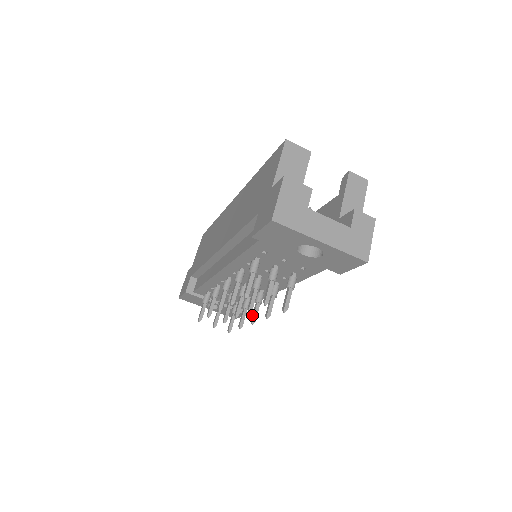
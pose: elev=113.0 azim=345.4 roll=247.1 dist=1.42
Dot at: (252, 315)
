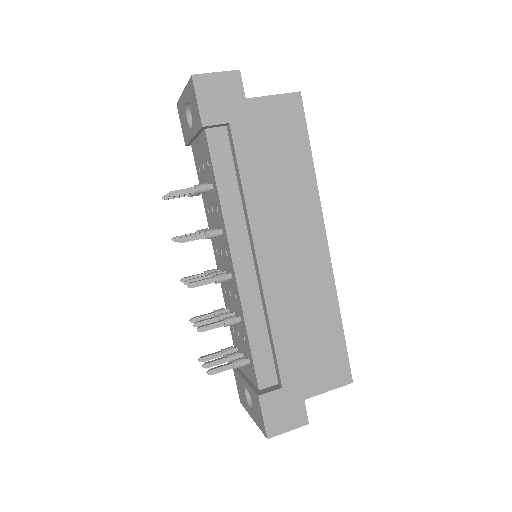
Dot at: (198, 285)
